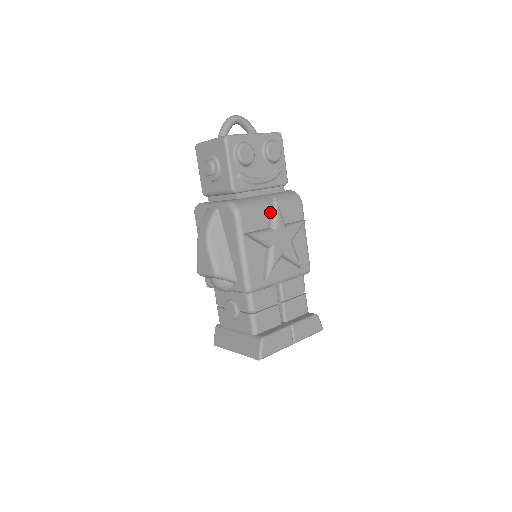
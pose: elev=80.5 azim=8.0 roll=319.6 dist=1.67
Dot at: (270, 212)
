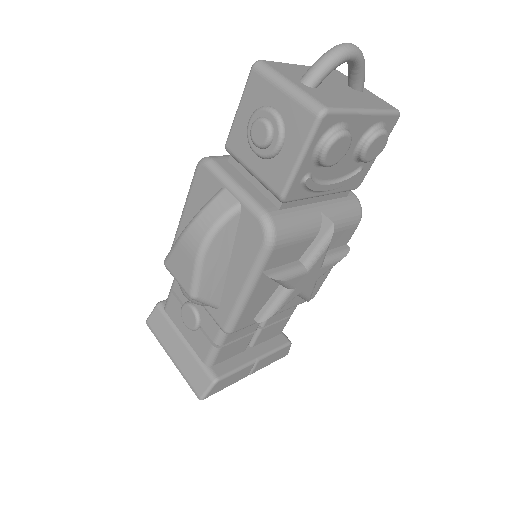
Dot at: (315, 241)
